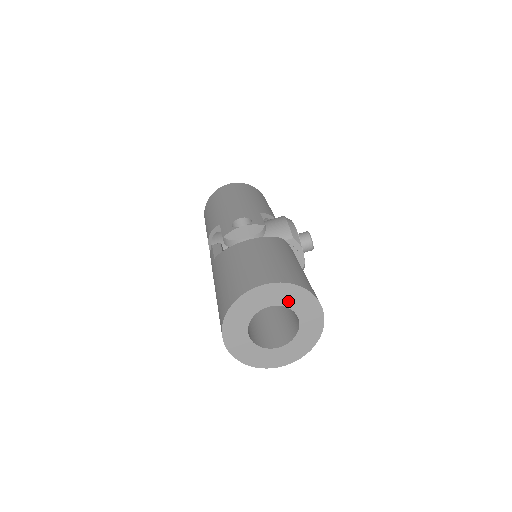
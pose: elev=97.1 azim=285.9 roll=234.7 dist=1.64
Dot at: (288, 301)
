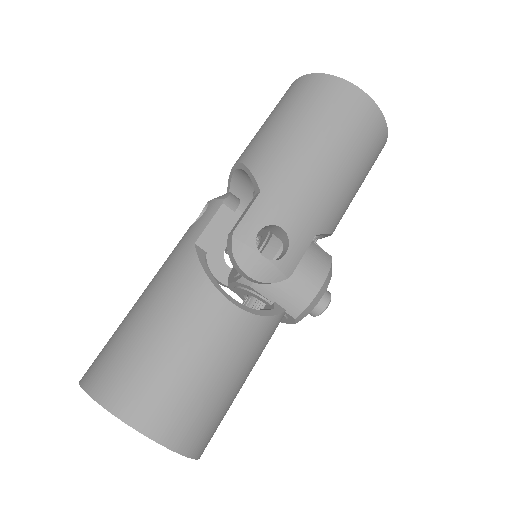
Dot at: occluded
